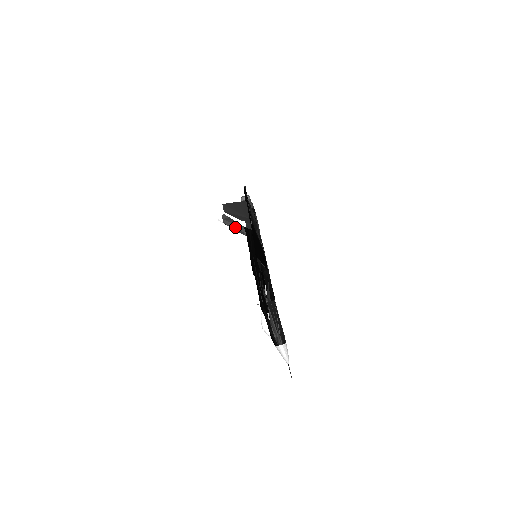
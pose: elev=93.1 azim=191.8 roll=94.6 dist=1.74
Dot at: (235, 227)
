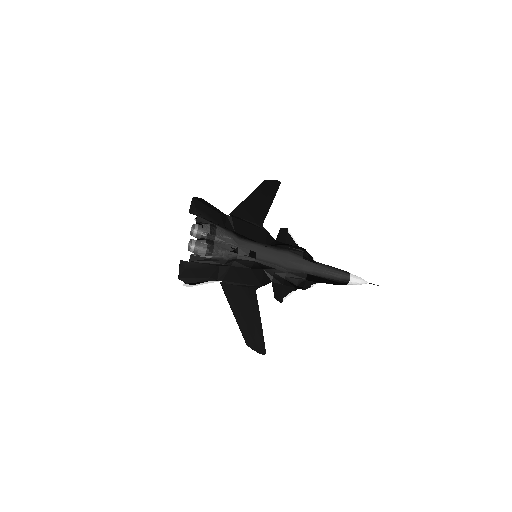
Dot at: occluded
